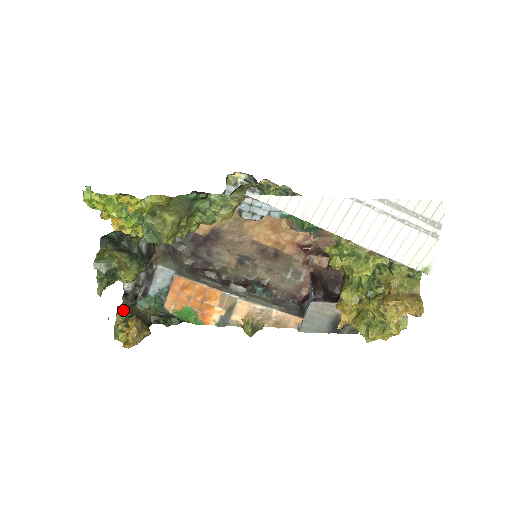
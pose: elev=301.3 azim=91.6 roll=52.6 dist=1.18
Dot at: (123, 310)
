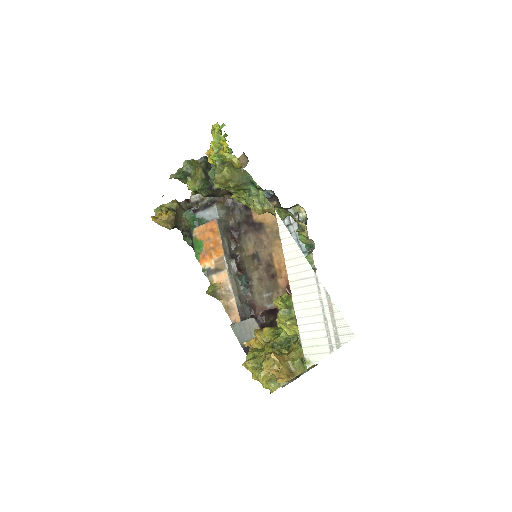
Dot at: (176, 204)
